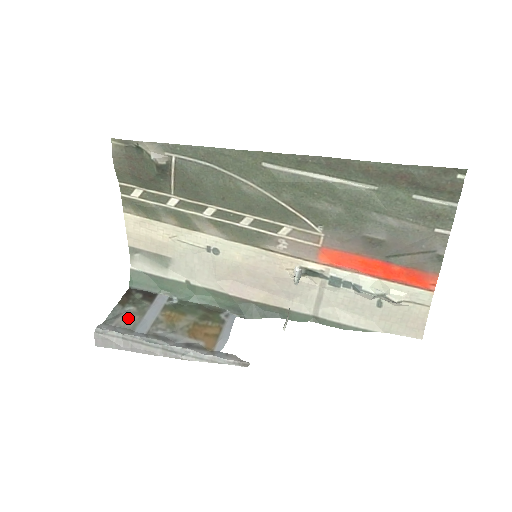
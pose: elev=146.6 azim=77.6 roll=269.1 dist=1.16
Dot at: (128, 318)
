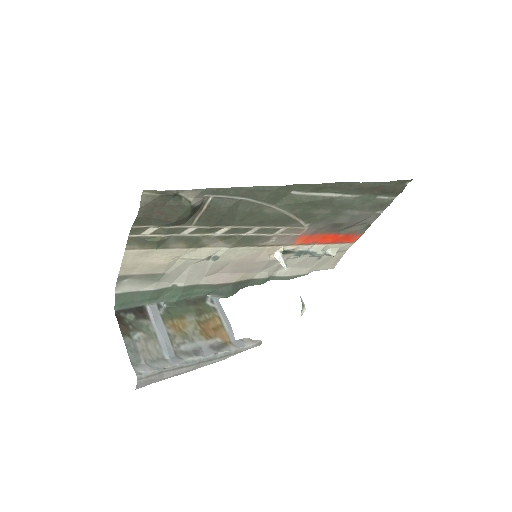
Dot at: (147, 348)
